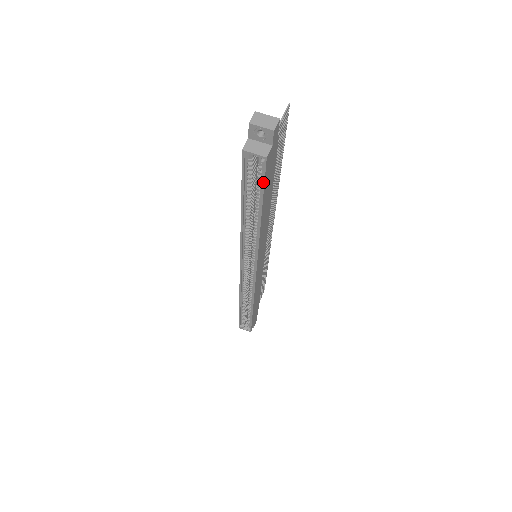
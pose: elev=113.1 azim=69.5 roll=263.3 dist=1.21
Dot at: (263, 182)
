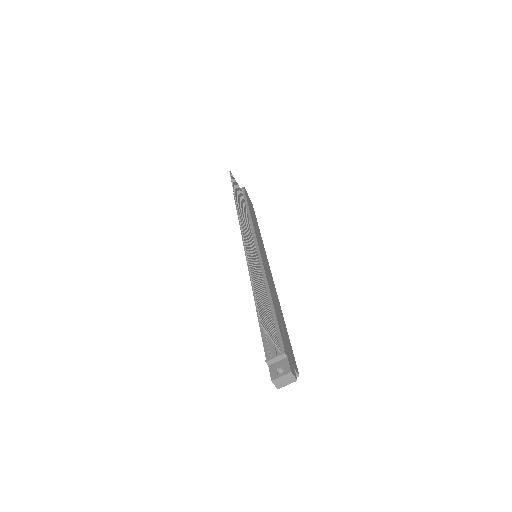
Dot at: (292, 354)
